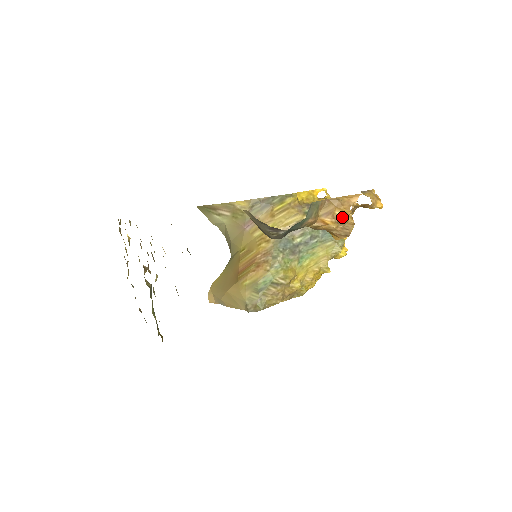
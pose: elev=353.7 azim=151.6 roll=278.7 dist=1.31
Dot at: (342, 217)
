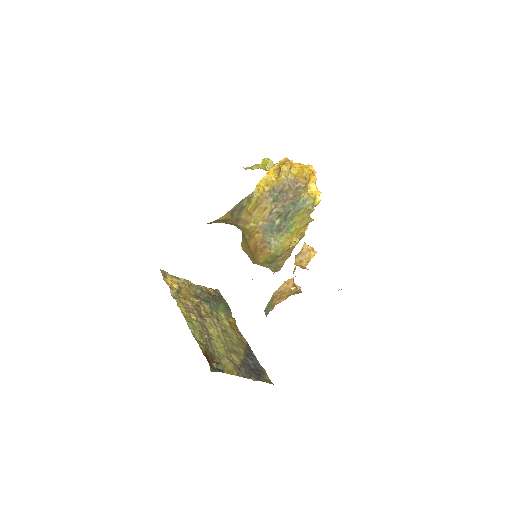
Dot at: (289, 294)
